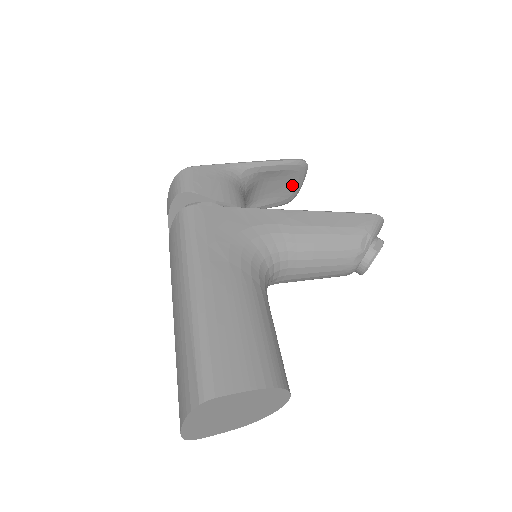
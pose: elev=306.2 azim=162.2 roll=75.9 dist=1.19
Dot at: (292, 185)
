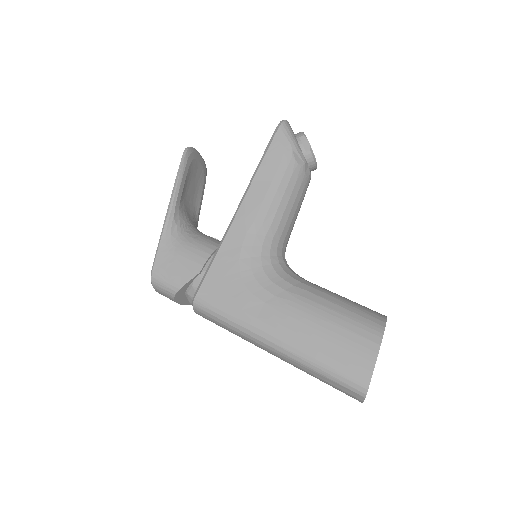
Dot at: (198, 168)
